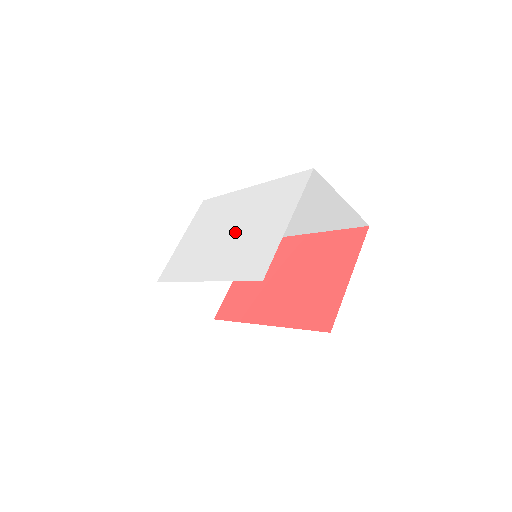
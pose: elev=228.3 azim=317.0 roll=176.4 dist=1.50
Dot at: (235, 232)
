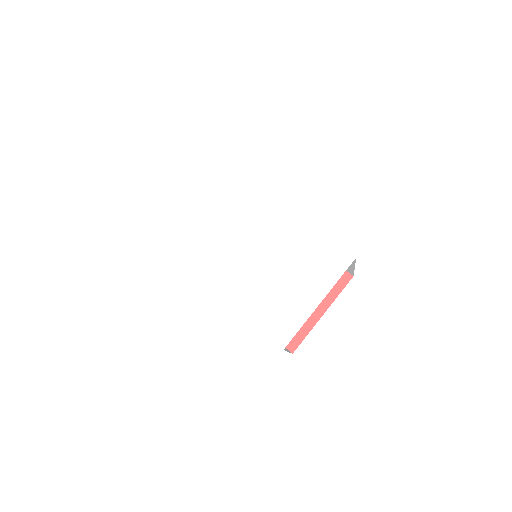
Dot at: (260, 257)
